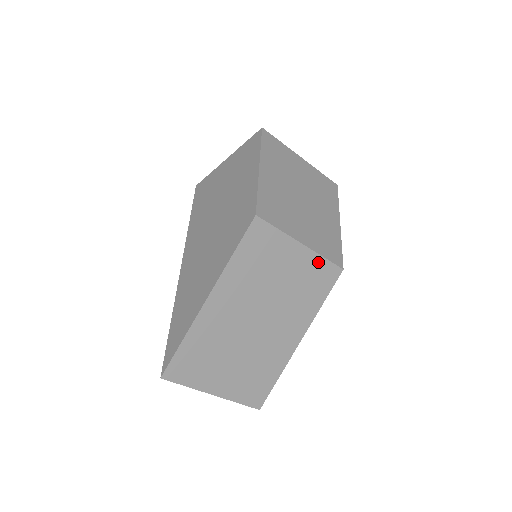
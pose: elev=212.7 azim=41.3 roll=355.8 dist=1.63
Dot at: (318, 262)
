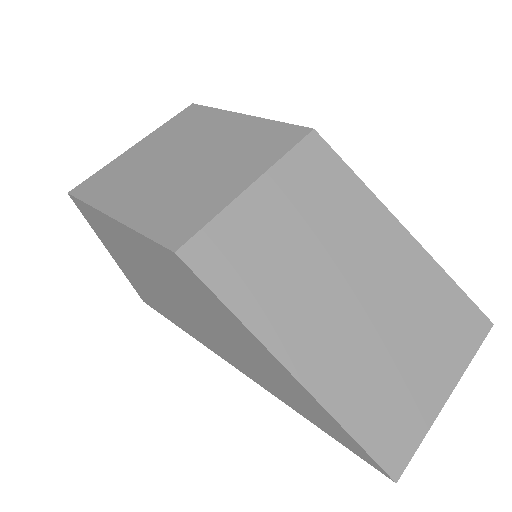
Dot at: (289, 167)
